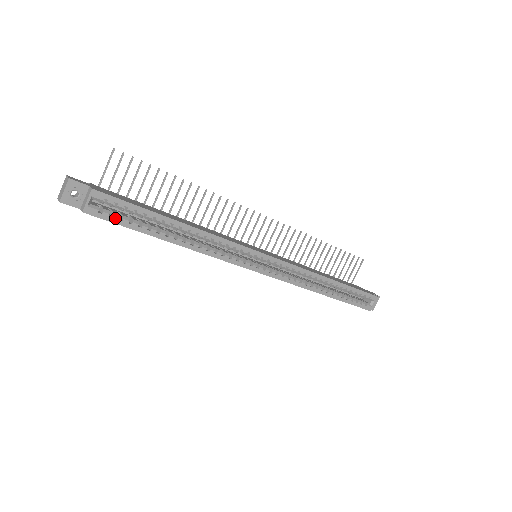
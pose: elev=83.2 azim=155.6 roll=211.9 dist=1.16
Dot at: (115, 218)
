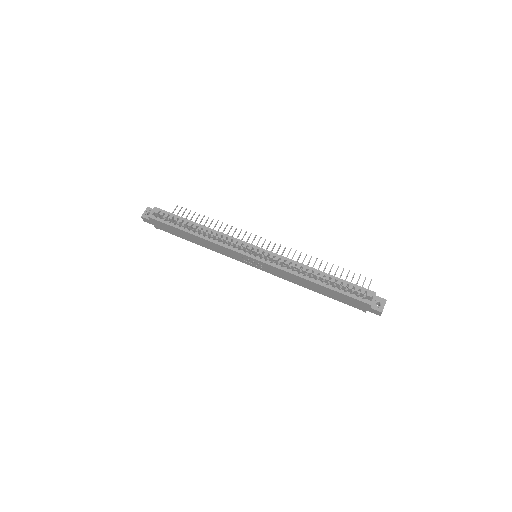
Dot at: (163, 220)
